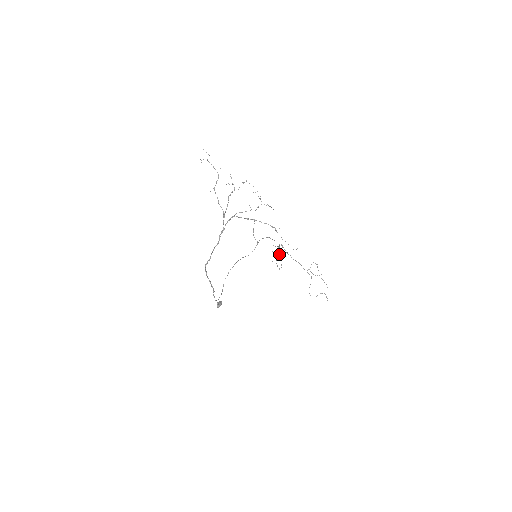
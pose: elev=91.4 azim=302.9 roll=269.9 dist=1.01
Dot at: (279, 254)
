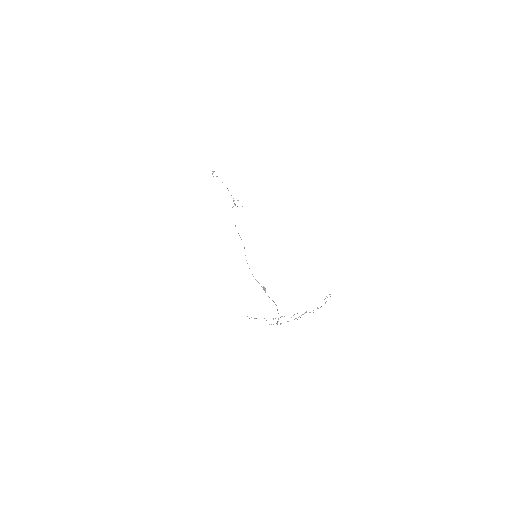
Dot at: occluded
